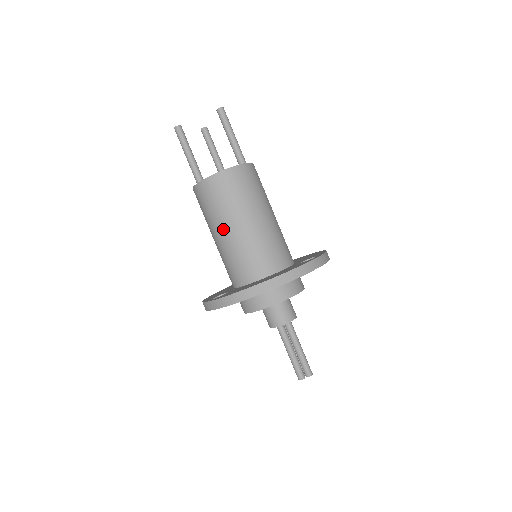
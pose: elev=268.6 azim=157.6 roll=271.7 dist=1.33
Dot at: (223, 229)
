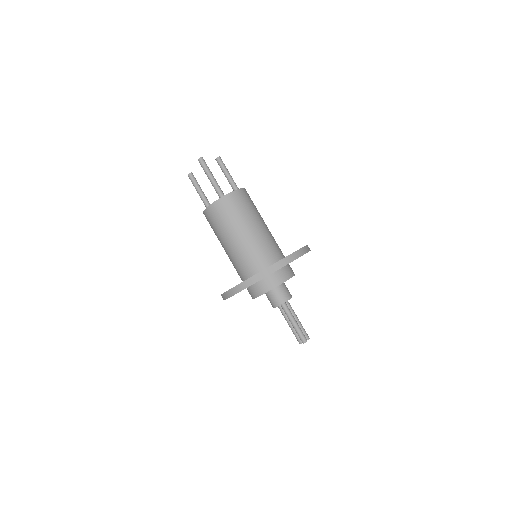
Dot at: occluded
